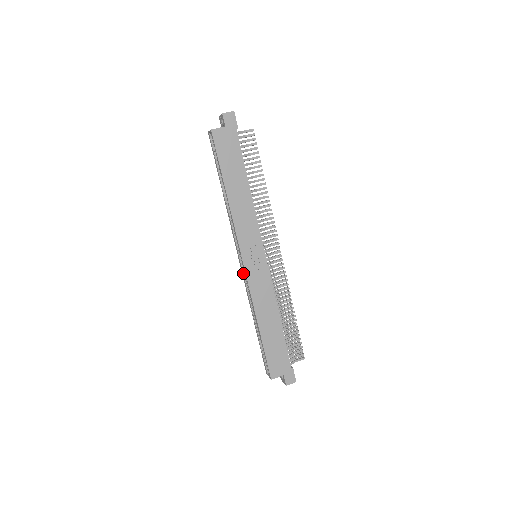
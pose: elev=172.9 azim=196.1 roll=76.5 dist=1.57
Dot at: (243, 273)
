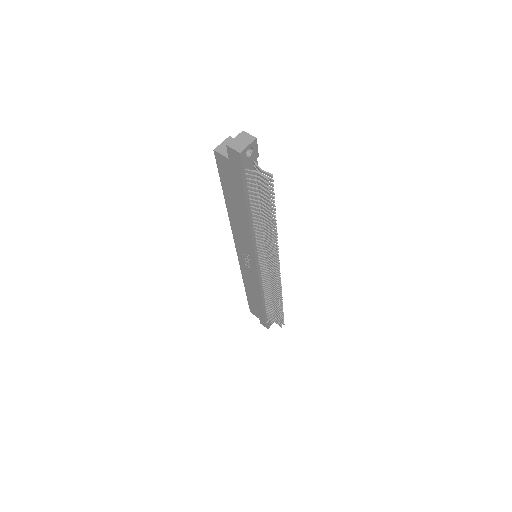
Dot at: occluded
